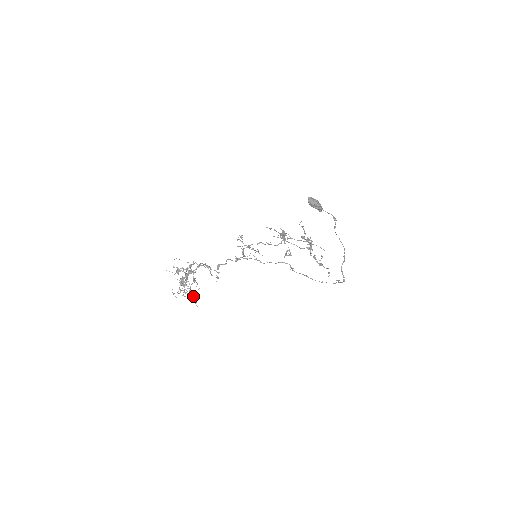
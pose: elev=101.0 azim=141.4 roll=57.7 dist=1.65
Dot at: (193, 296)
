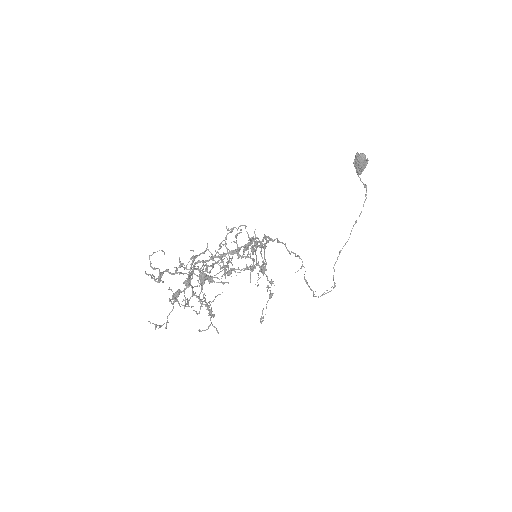
Dot at: (210, 312)
